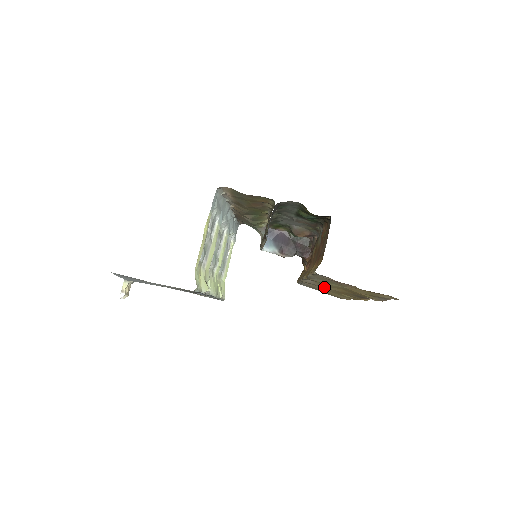
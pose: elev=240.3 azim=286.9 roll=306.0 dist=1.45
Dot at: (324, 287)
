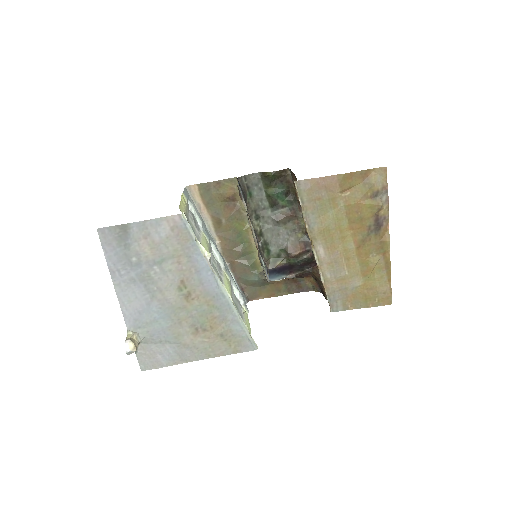
Dot at: (342, 258)
